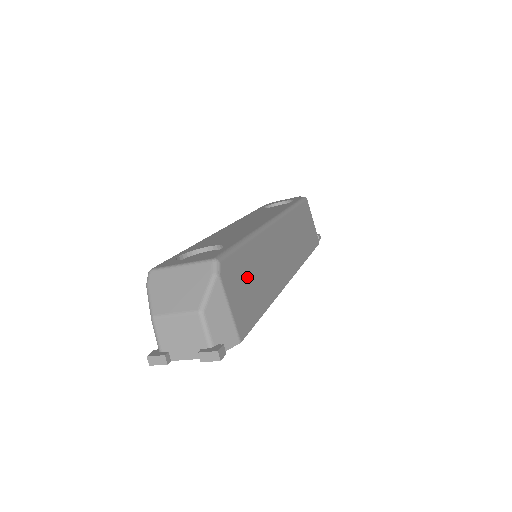
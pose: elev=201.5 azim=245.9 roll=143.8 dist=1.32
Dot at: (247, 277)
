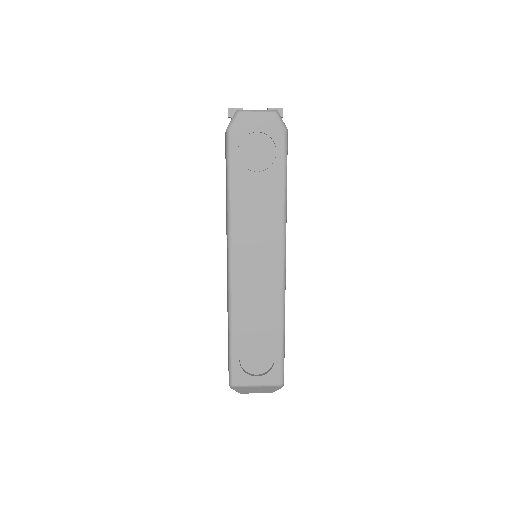
Dot at: occluded
